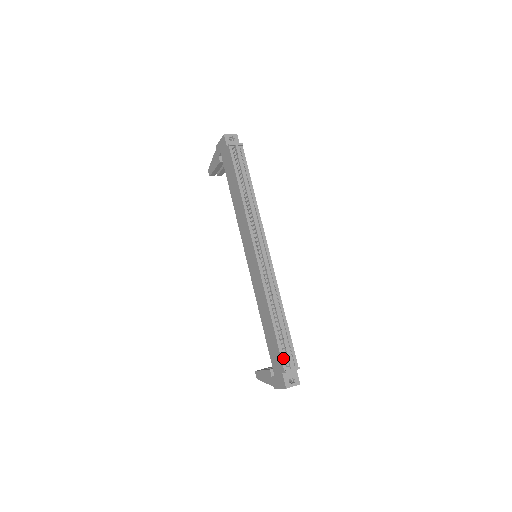
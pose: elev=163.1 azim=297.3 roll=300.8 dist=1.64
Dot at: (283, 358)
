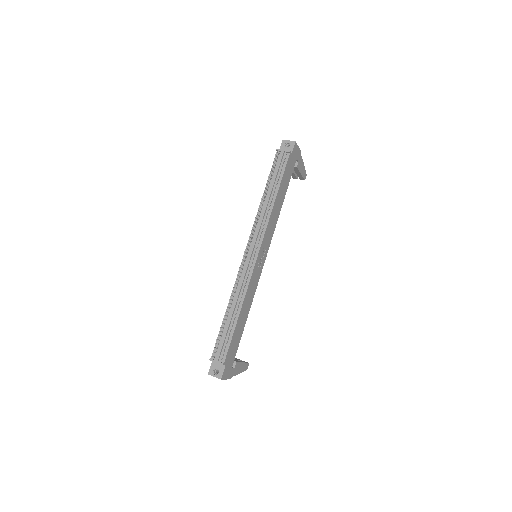
Dot at: (216, 348)
